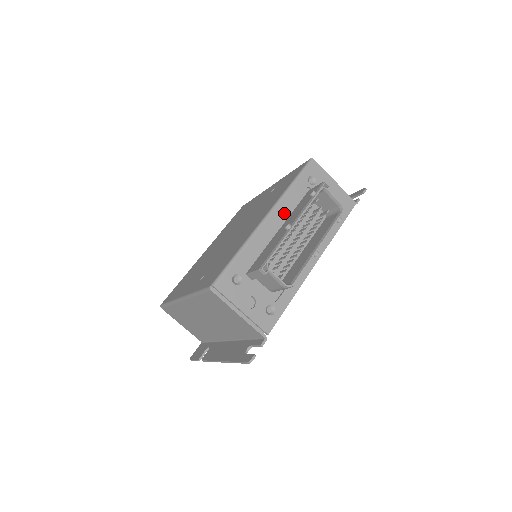
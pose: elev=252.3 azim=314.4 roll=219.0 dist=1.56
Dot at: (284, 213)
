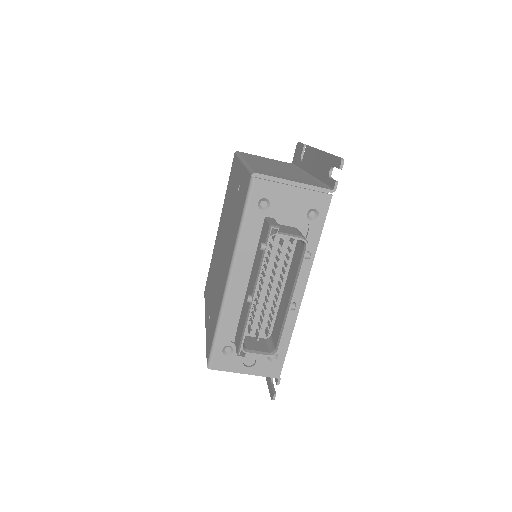
Dot at: (246, 263)
